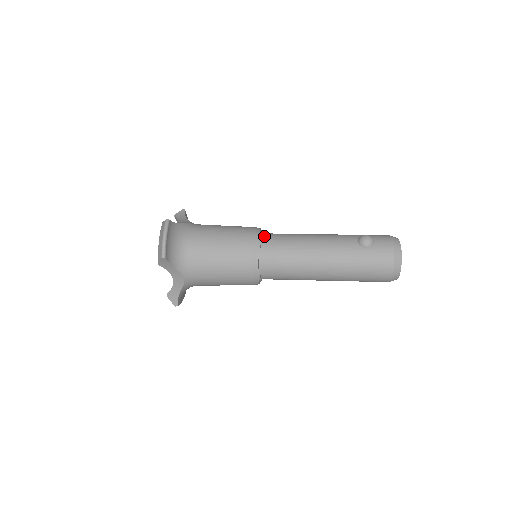
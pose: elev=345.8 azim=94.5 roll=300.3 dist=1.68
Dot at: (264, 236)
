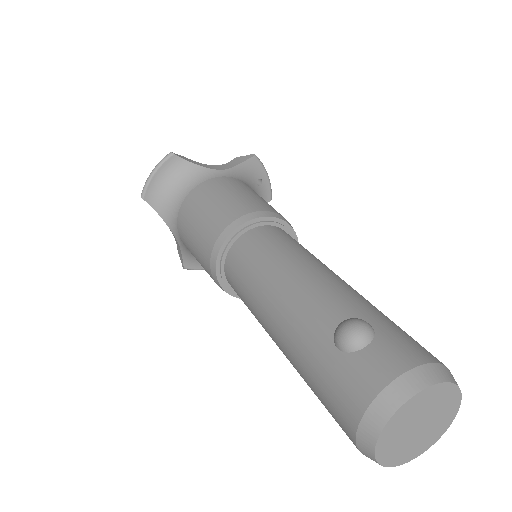
Dot at: (256, 229)
